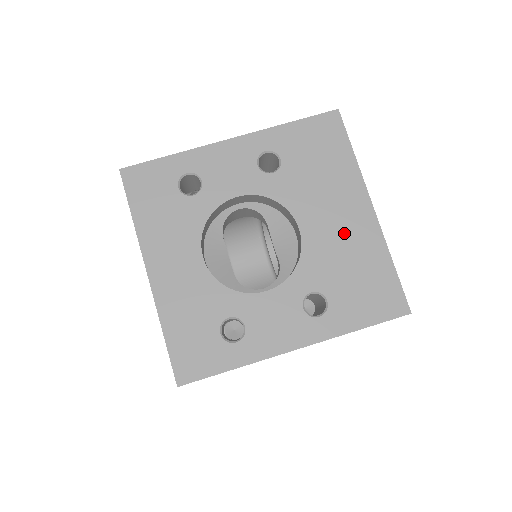
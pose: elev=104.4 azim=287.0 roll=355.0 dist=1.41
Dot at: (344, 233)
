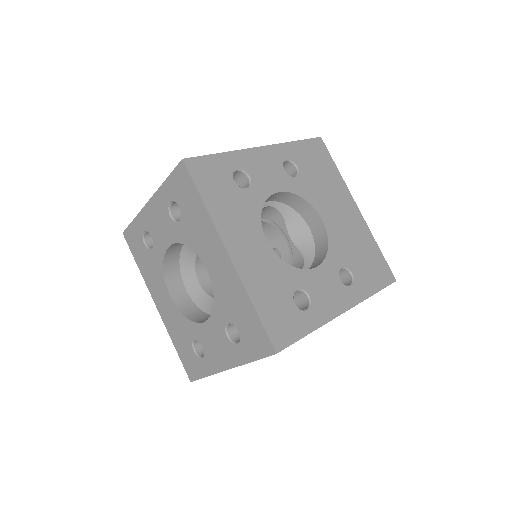
Dot at: (348, 224)
